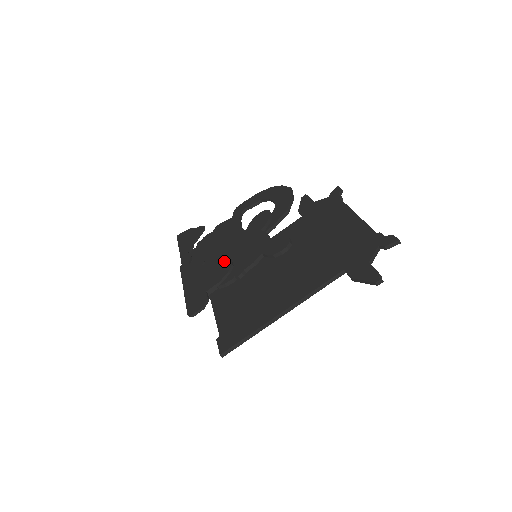
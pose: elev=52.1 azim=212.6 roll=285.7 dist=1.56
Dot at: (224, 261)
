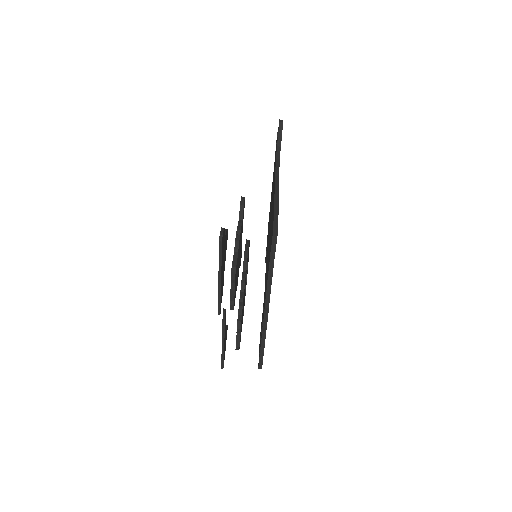
Dot at: occluded
